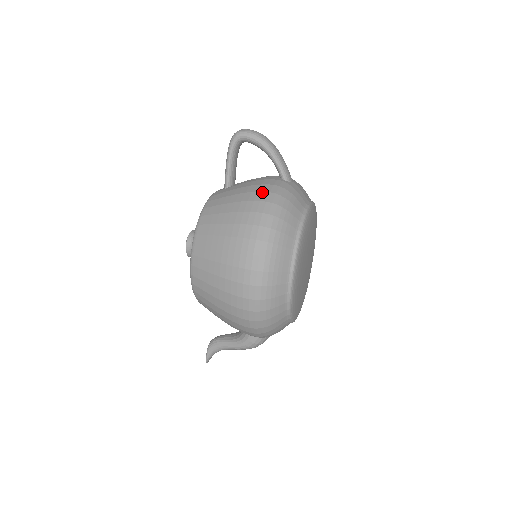
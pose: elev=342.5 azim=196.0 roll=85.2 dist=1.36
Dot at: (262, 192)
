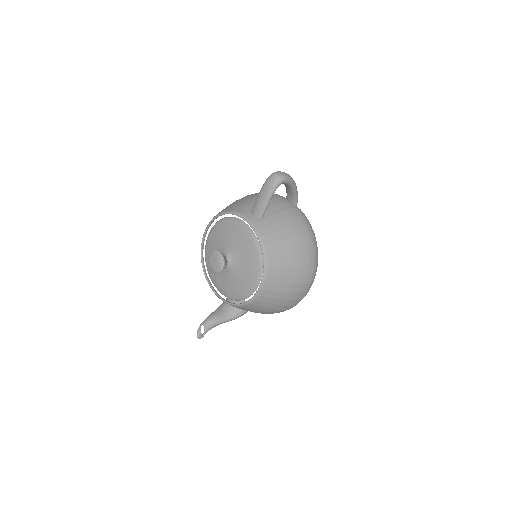
Dot at: (303, 225)
